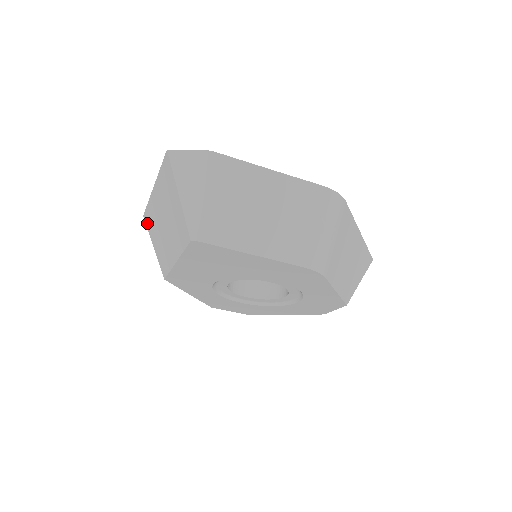
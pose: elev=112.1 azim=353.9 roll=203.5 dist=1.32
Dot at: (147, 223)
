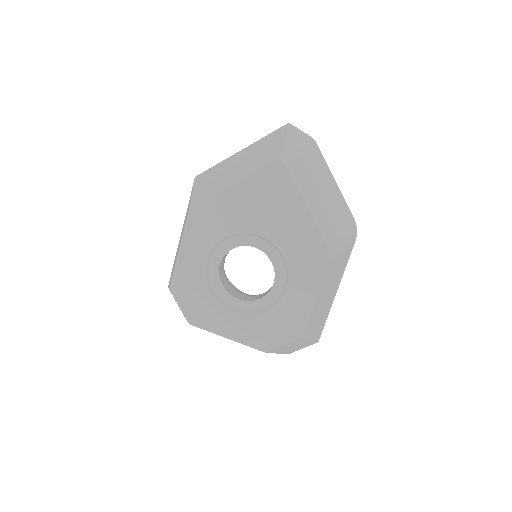
Dot at: (199, 178)
